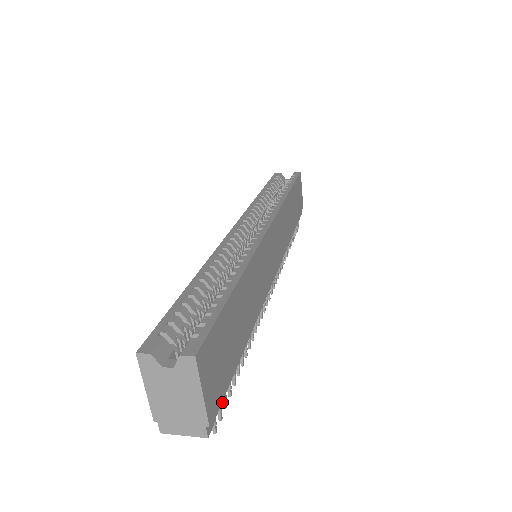
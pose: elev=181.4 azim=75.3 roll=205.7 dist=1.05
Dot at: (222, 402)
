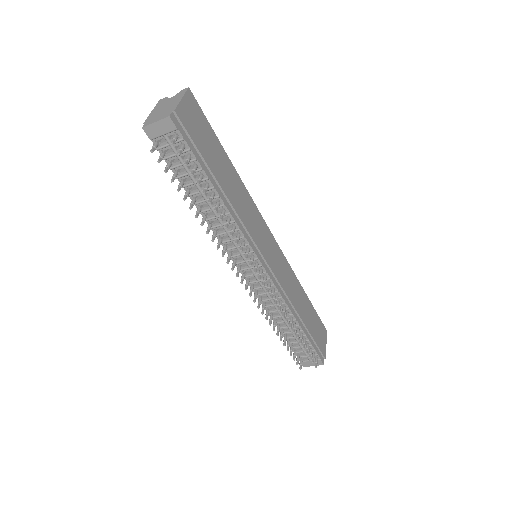
Dot at: (185, 161)
